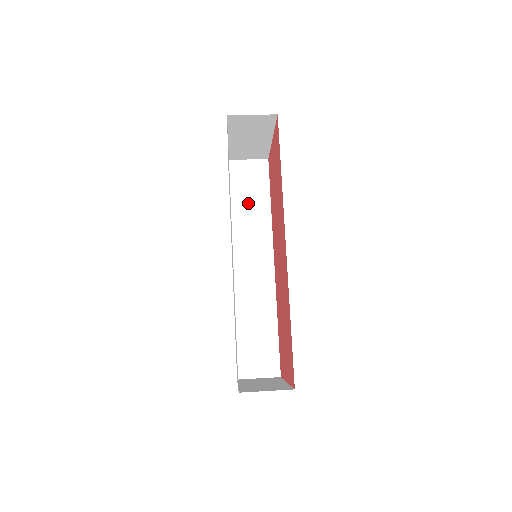
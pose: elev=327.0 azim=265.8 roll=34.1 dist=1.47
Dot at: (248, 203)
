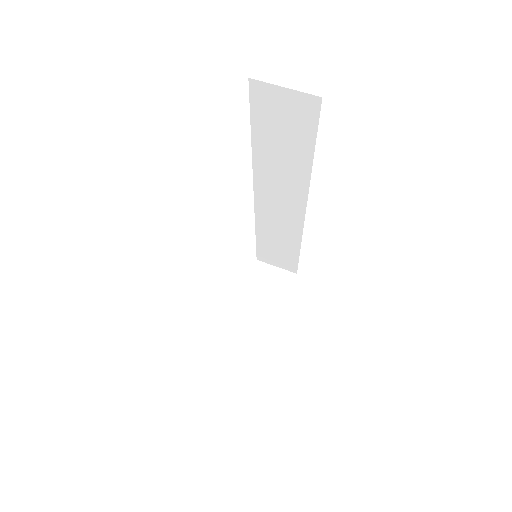
Dot at: (278, 146)
